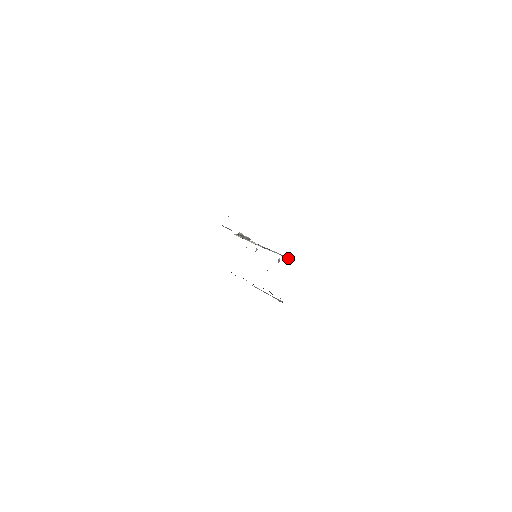
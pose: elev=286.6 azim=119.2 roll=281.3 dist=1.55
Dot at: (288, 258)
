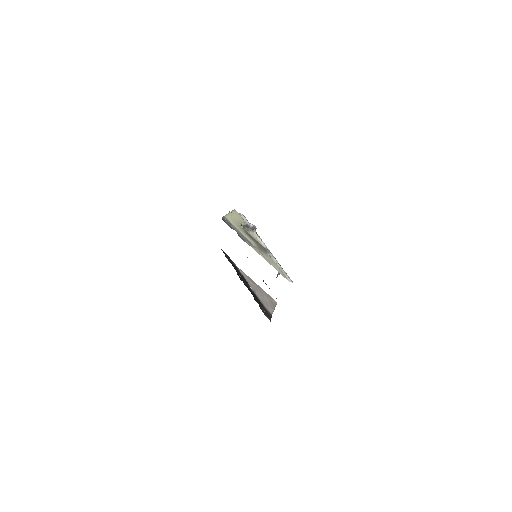
Dot at: (289, 279)
